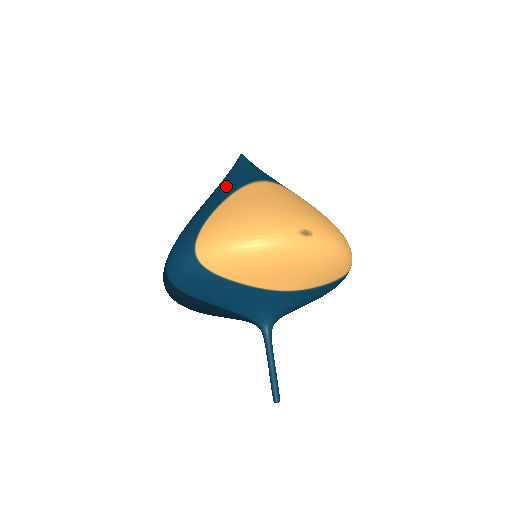
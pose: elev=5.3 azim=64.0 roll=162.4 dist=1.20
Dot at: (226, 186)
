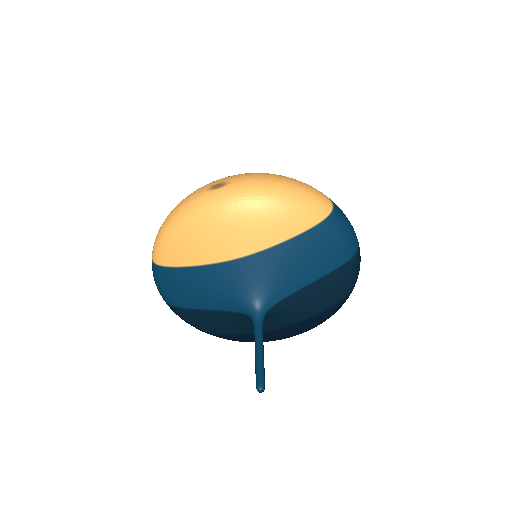
Dot at: occluded
